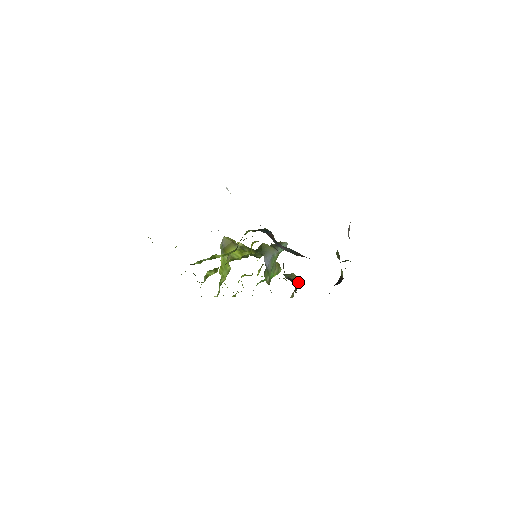
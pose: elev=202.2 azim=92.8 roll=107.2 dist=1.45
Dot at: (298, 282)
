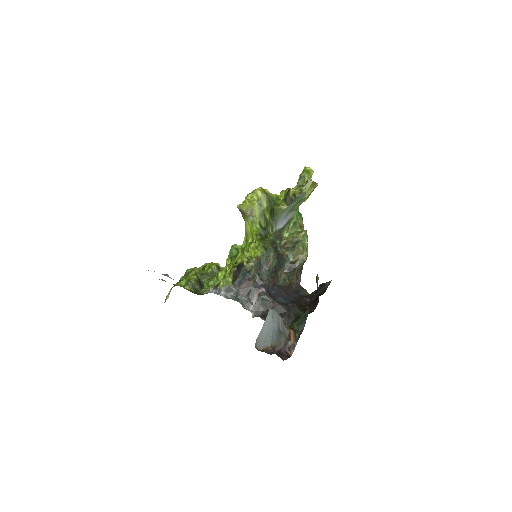
Dot at: (303, 261)
